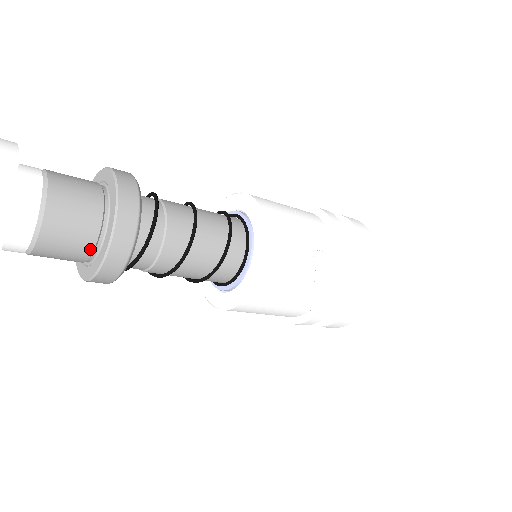
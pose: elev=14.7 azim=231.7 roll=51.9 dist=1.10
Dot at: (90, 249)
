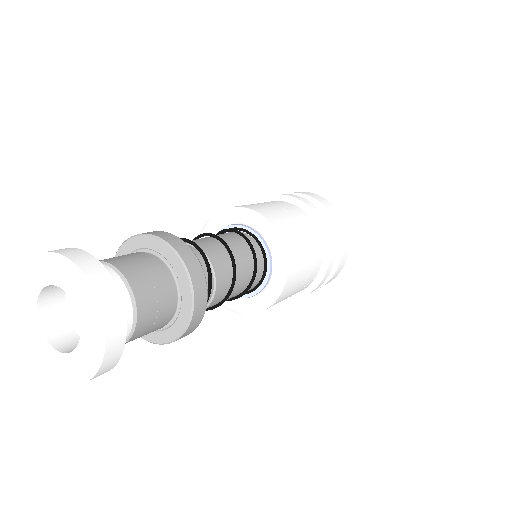
Dot at: occluded
